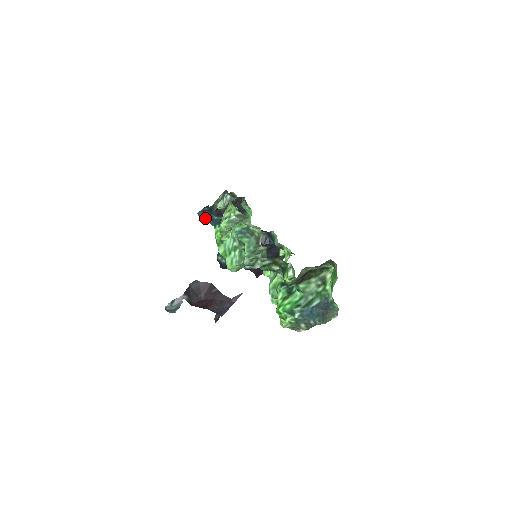
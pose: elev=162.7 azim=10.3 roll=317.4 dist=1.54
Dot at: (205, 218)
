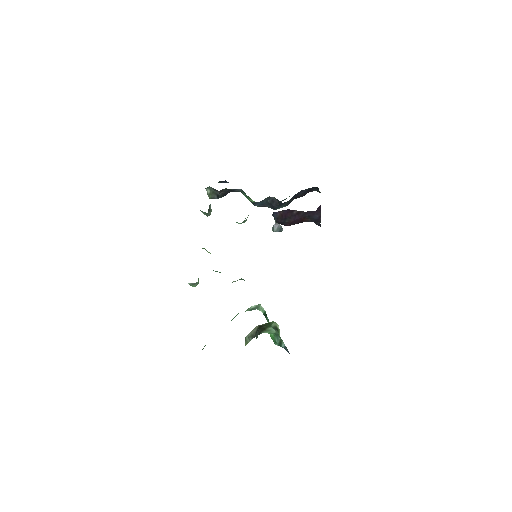
Dot at: occluded
